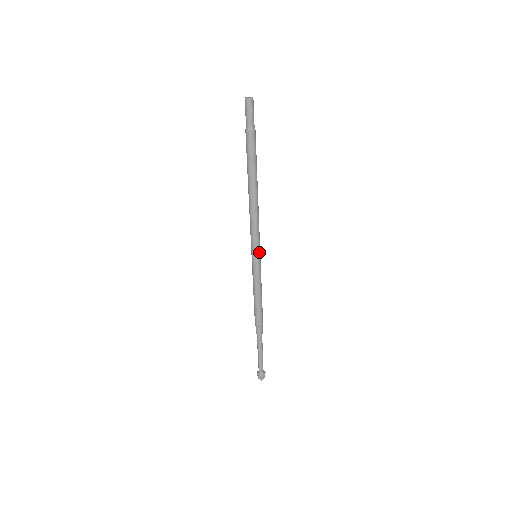
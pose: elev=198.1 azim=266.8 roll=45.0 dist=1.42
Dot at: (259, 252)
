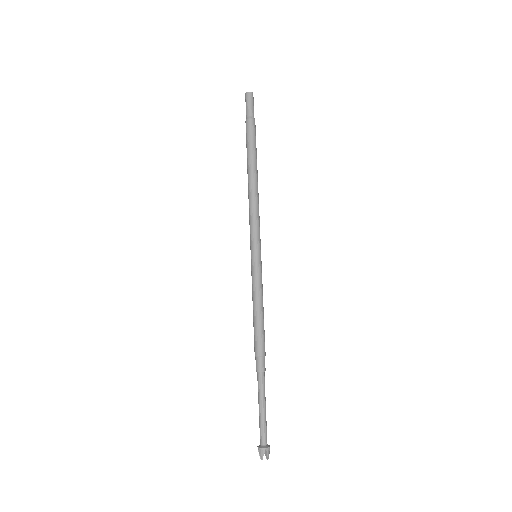
Dot at: (260, 250)
